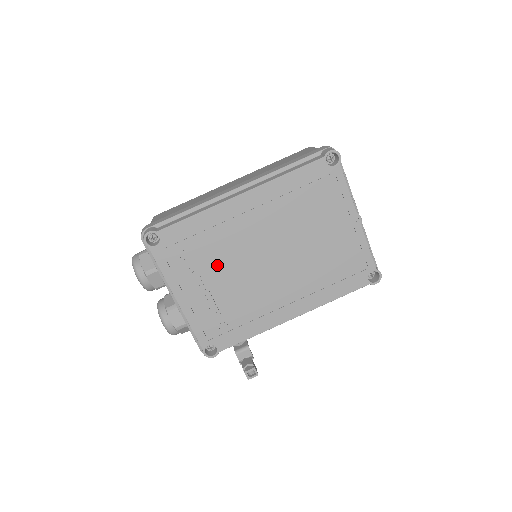
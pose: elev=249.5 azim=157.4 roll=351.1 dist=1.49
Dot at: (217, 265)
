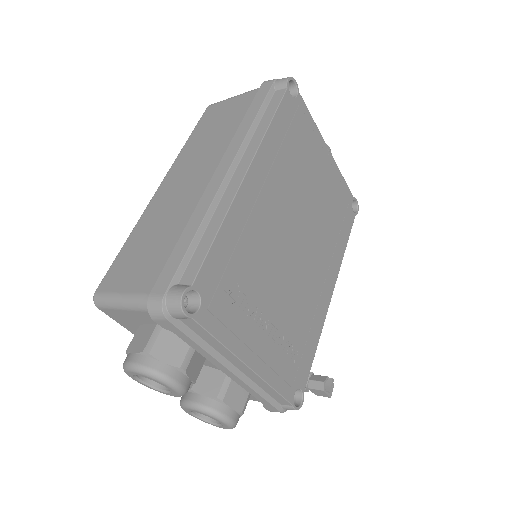
Dot at: (263, 284)
